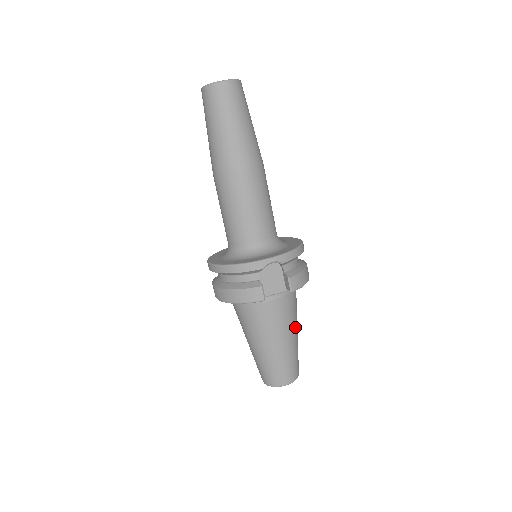
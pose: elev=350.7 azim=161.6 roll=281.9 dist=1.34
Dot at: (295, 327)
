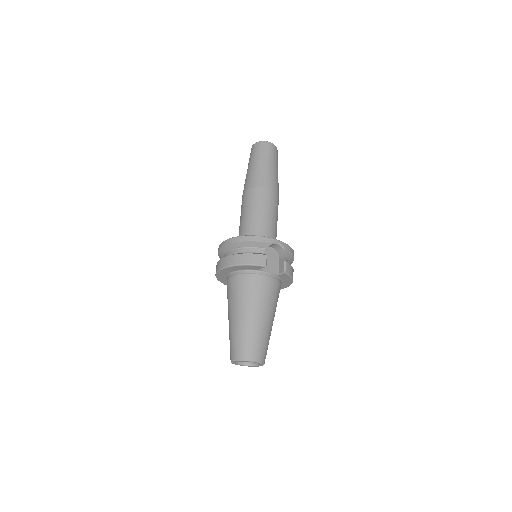
Dot at: (274, 315)
